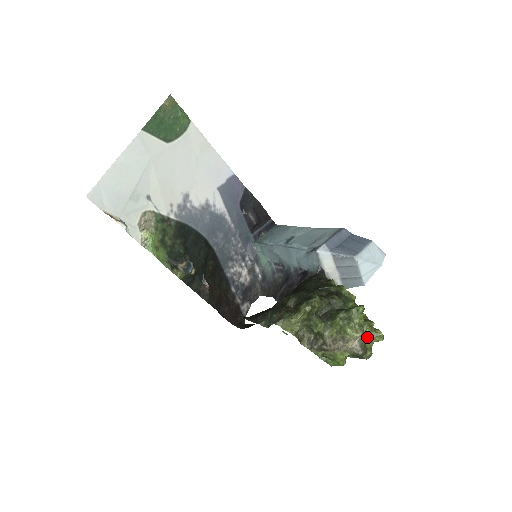
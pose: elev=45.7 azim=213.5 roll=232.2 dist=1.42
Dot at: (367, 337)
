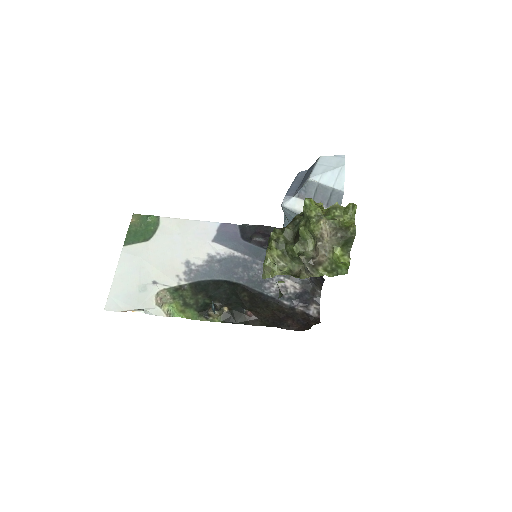
Dot at: (343, 219)
